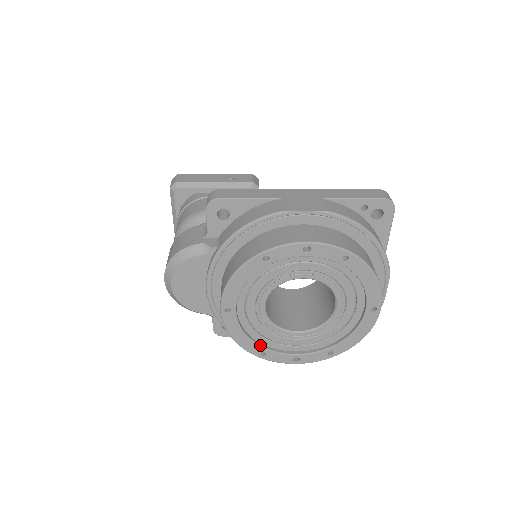
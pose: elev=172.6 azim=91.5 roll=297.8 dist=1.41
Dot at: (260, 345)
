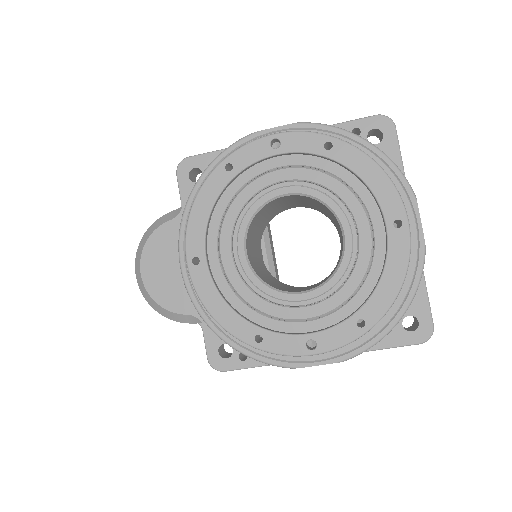
Dot at: (251, 322)
